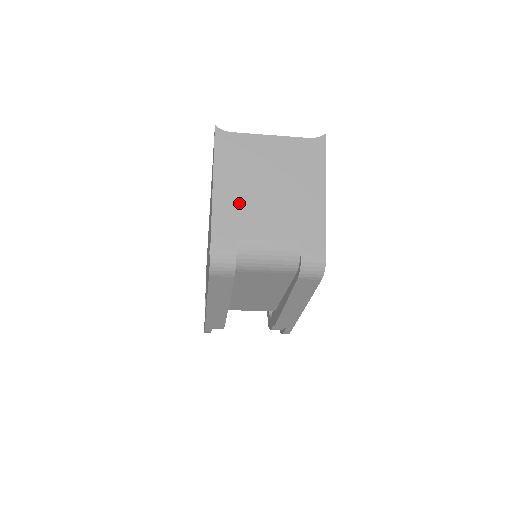
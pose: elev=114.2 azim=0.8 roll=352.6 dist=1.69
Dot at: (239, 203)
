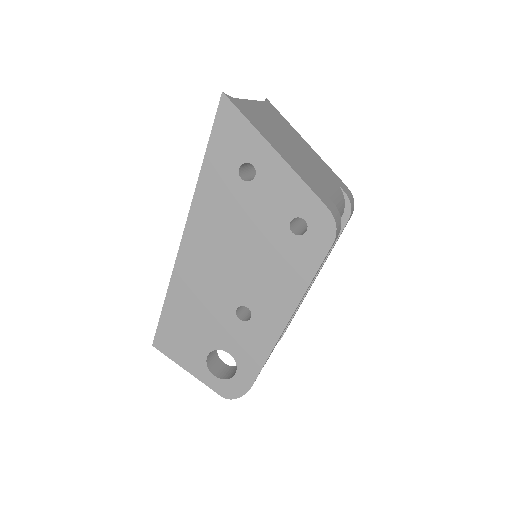
Dot at: (297, 162)
